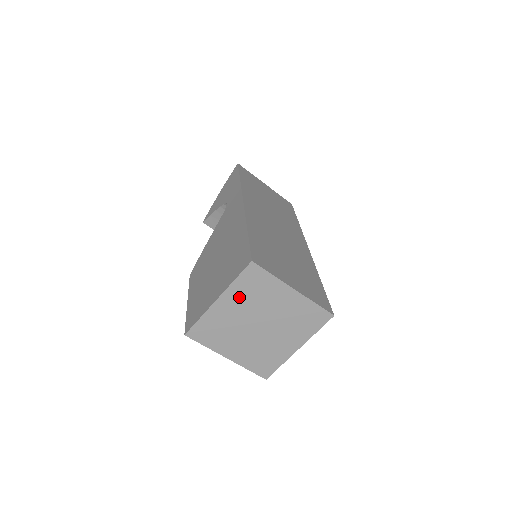
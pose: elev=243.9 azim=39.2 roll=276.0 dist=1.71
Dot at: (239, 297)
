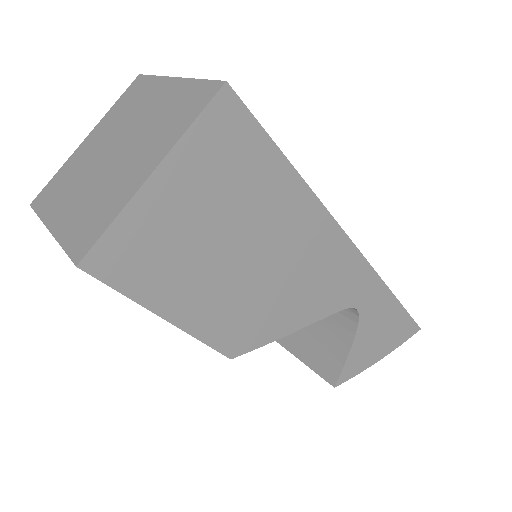
Dot at: (109, 123)
